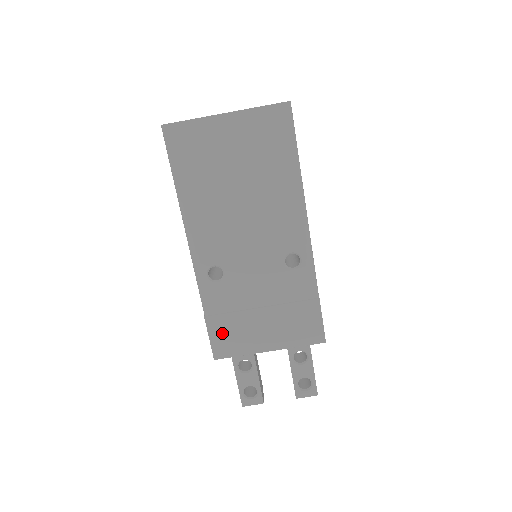
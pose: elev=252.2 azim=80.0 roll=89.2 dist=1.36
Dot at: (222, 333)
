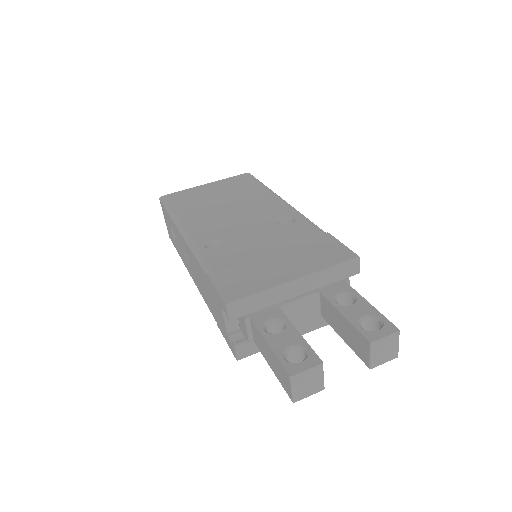
Dot at: (230, 279)
